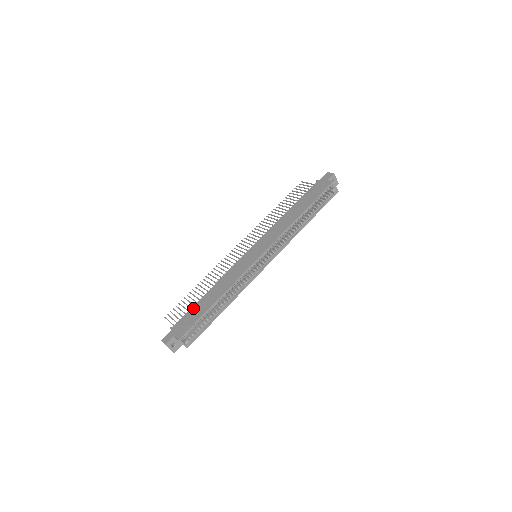
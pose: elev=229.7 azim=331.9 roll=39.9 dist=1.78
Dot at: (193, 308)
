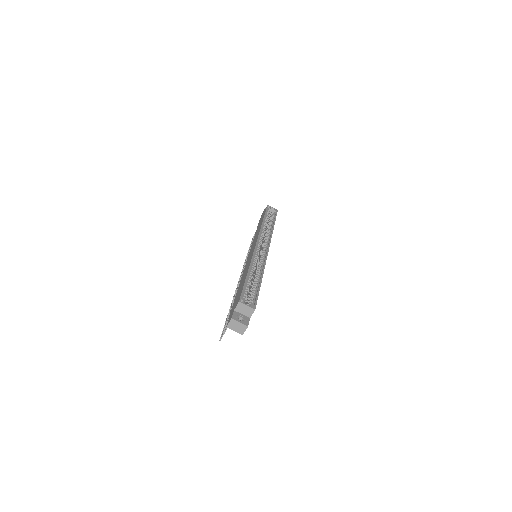
Dot at: (235, 298)
